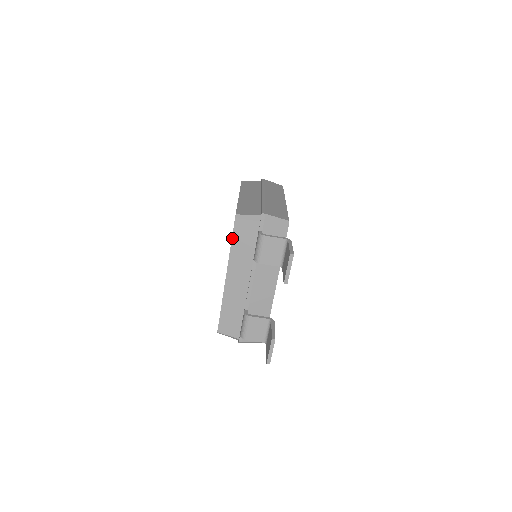
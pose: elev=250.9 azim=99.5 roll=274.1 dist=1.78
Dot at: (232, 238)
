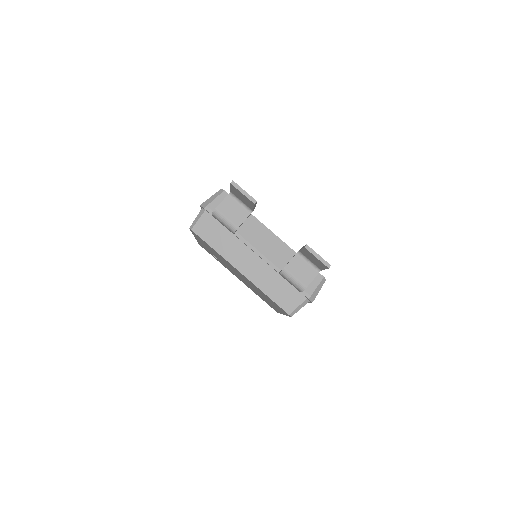
Dot at: (207, 243)
